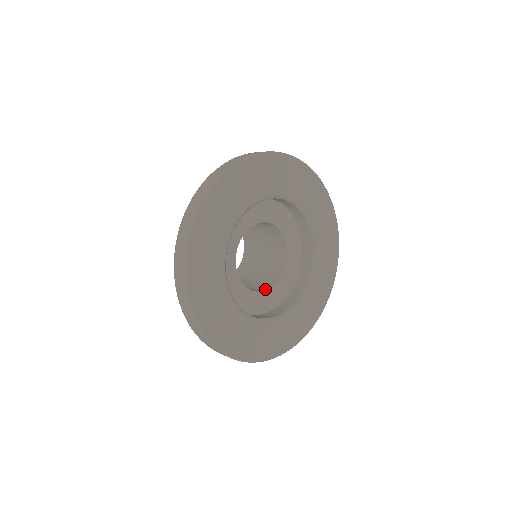
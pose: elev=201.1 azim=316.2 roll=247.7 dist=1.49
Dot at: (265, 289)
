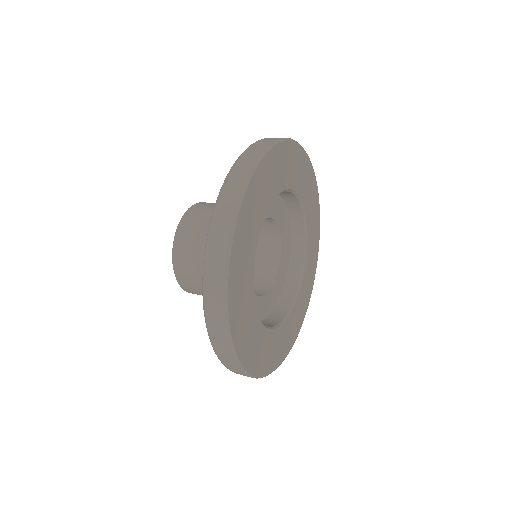
Dot at: (275, 274)
